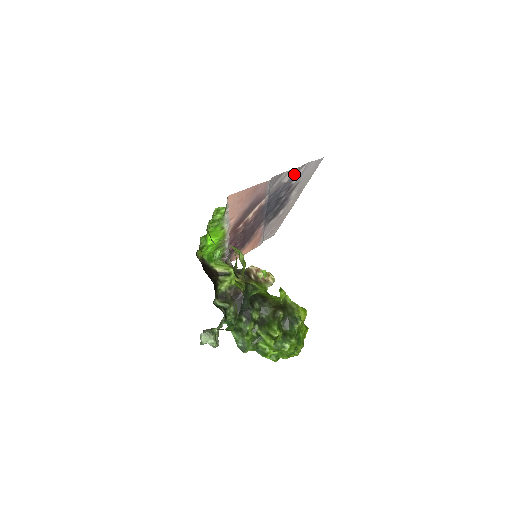
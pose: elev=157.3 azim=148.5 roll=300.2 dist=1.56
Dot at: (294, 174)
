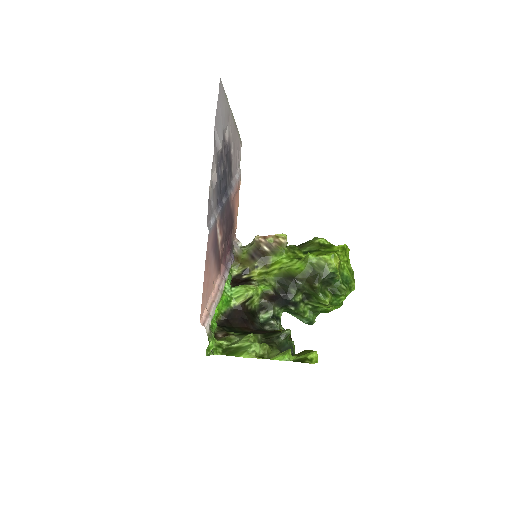
Dot at: (215, 159)
